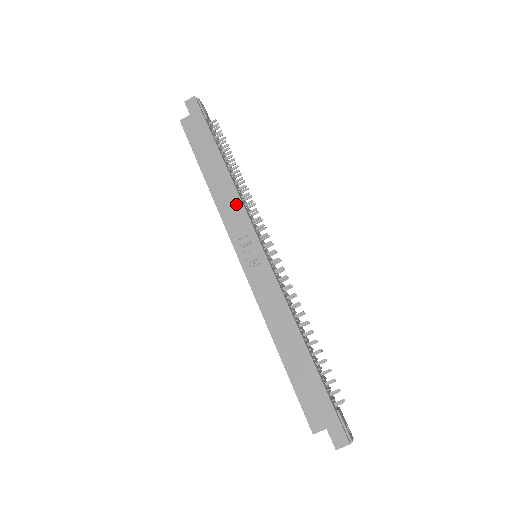
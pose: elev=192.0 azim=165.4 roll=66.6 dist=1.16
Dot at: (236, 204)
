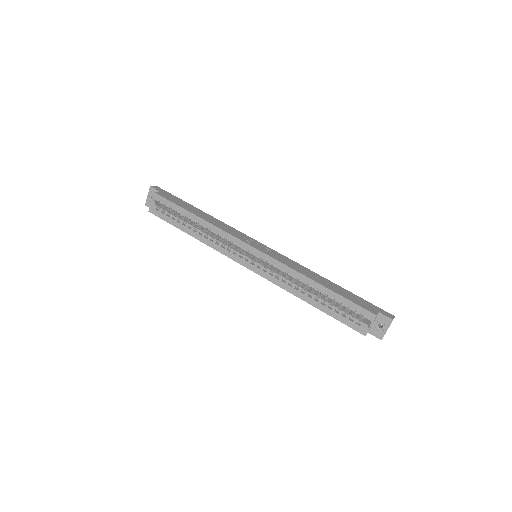
Dot at: (229, 227)
